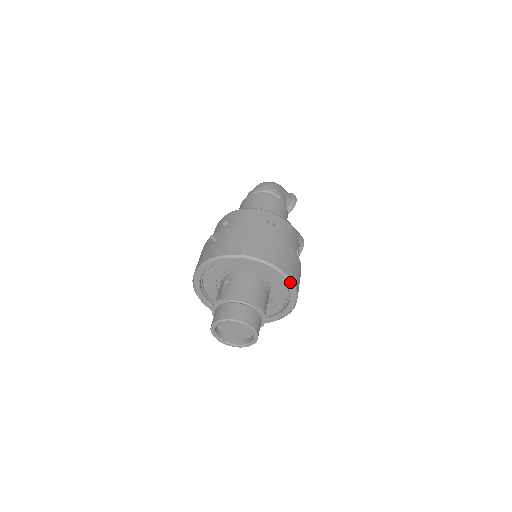
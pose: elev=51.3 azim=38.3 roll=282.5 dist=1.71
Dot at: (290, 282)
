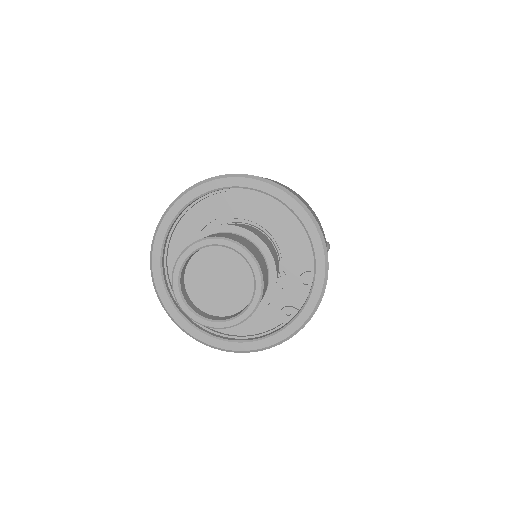
Dot at: (290, 195)
